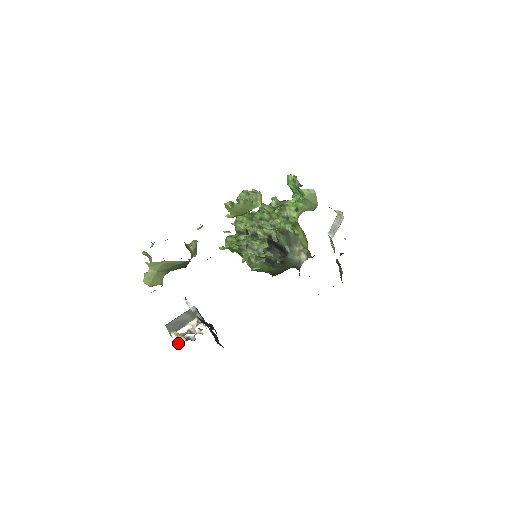
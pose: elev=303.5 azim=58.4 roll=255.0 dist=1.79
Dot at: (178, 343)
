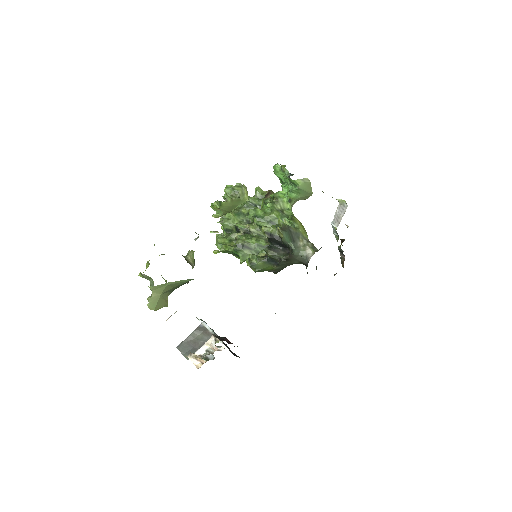
Dot at: (198, 366)
